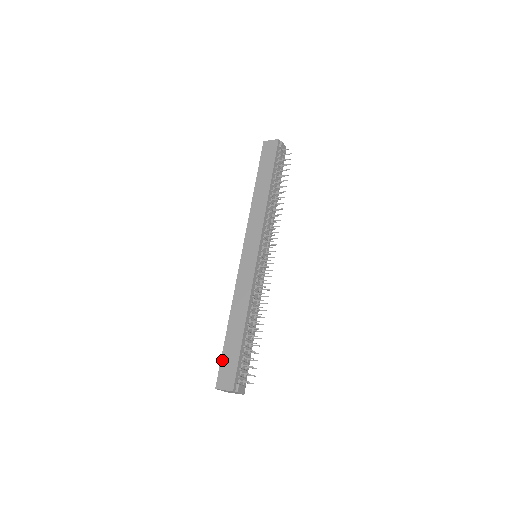
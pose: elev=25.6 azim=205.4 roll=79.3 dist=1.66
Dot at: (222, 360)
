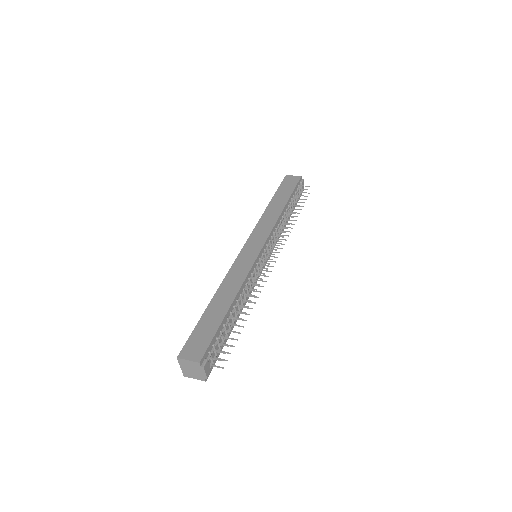
Dot at: (194, 331)
